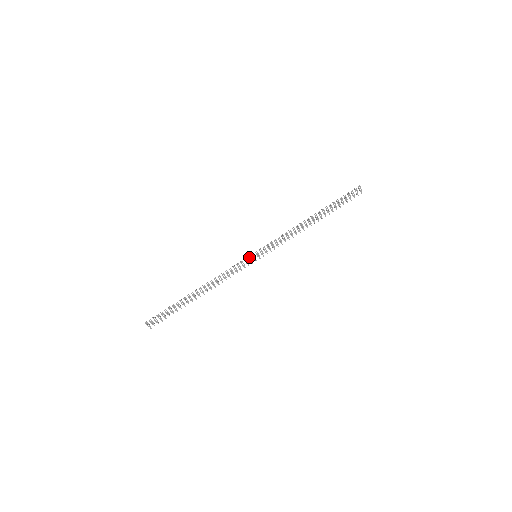
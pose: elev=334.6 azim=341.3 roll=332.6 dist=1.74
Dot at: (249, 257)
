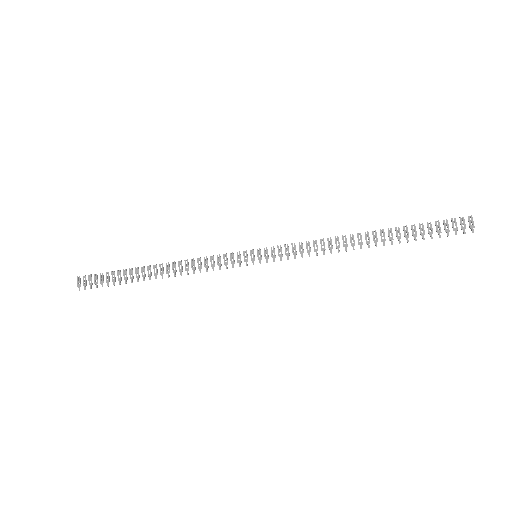
Dot at: (245, 252)
